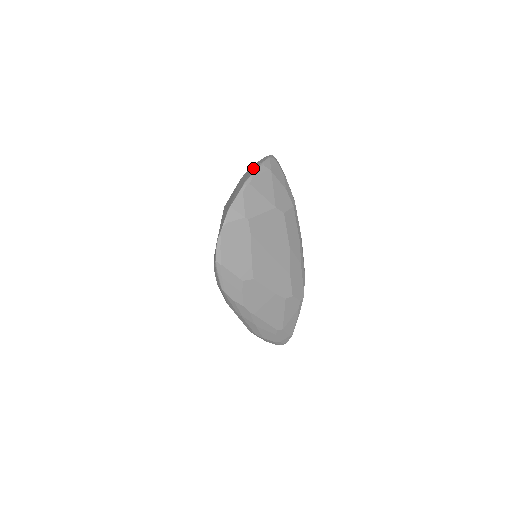
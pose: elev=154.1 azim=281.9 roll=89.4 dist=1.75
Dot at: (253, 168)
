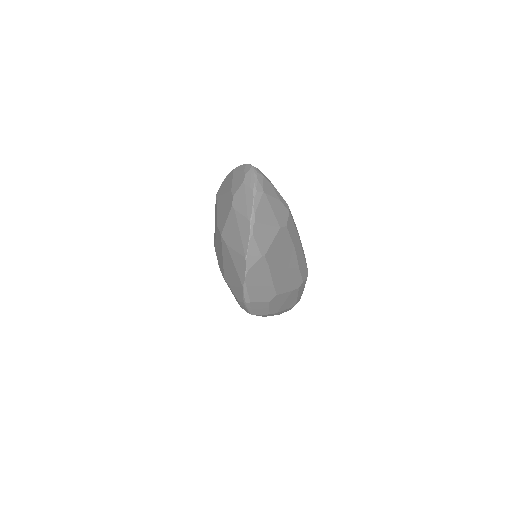
Dot at: (245, 196)
